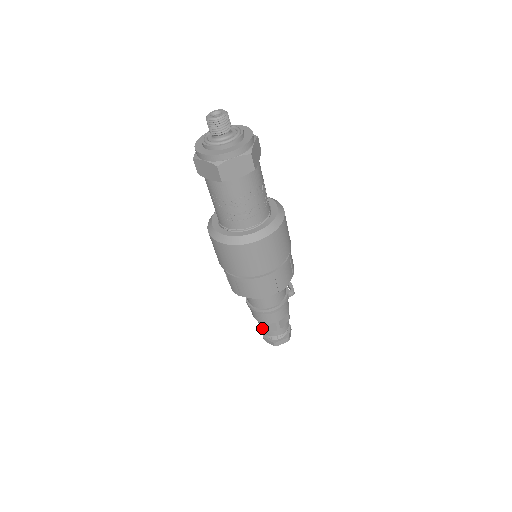
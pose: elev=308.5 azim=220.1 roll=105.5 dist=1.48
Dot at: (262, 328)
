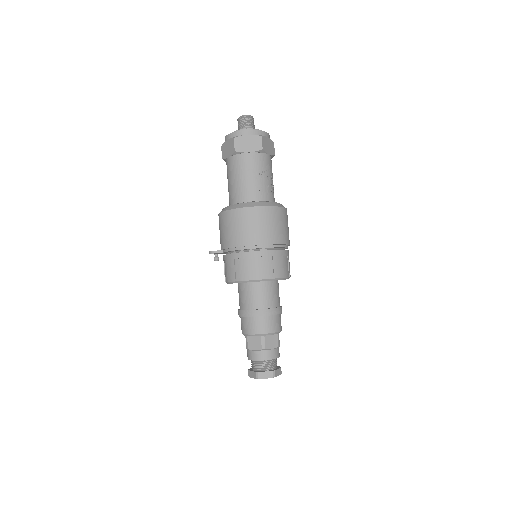
Dot at: (263, 347)
